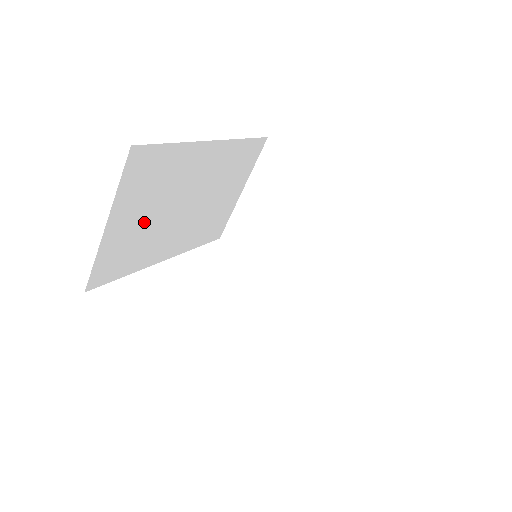
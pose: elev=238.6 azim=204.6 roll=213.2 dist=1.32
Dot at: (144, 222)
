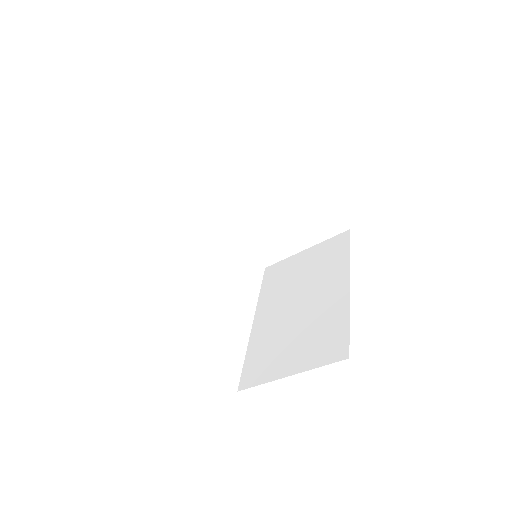
Dot at: occluded
